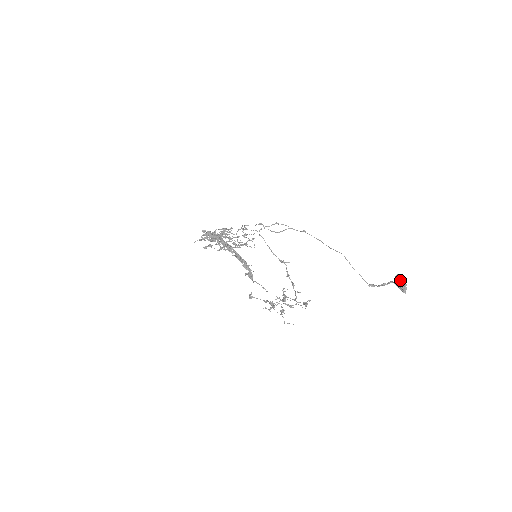
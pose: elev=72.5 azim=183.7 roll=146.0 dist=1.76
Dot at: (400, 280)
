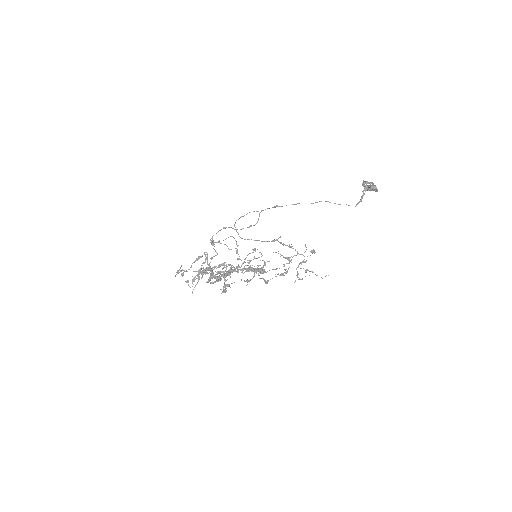
Dot at: (373, 187)
